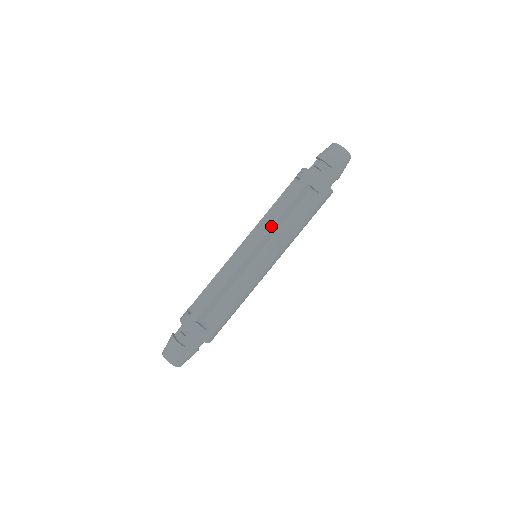
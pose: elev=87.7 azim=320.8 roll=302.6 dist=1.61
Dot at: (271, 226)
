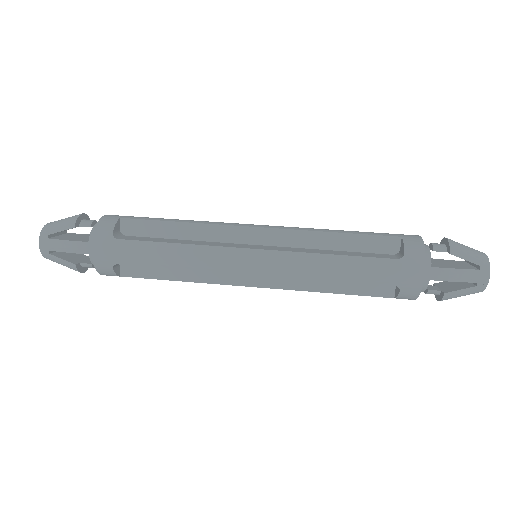
Dot at: (310, 229)
